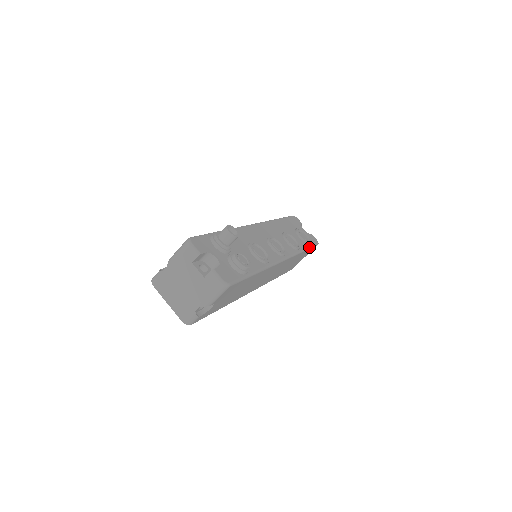
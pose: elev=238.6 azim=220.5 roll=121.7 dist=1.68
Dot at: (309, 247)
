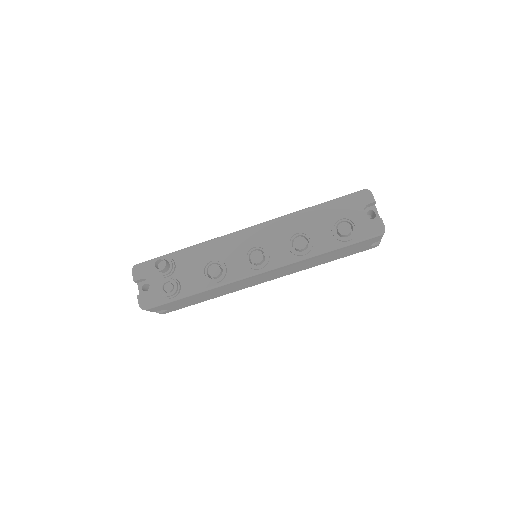
Dot at: (341, 246)
